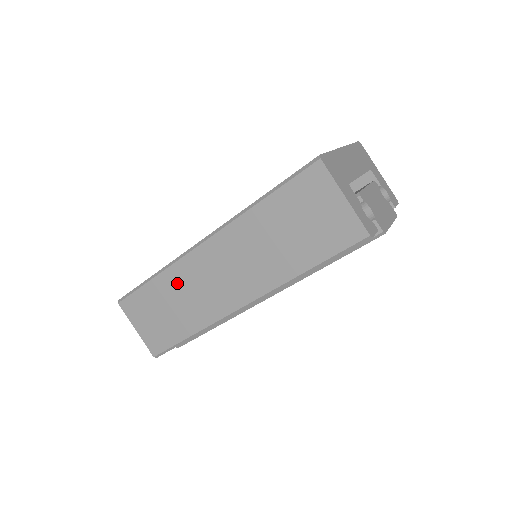
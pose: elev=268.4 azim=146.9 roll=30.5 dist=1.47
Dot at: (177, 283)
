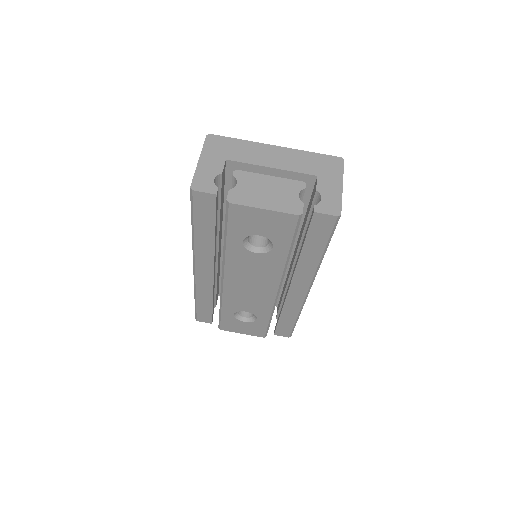
Dot at: occluded
